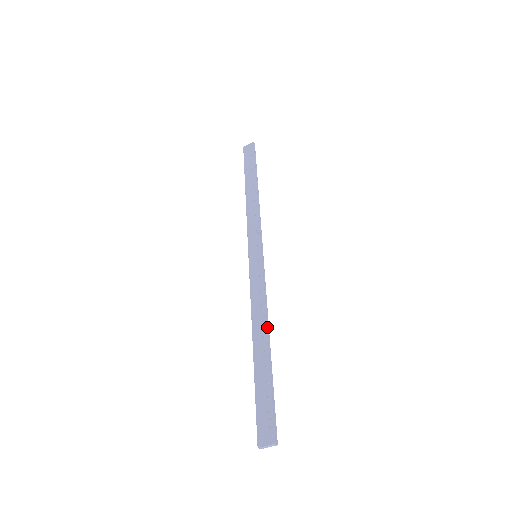
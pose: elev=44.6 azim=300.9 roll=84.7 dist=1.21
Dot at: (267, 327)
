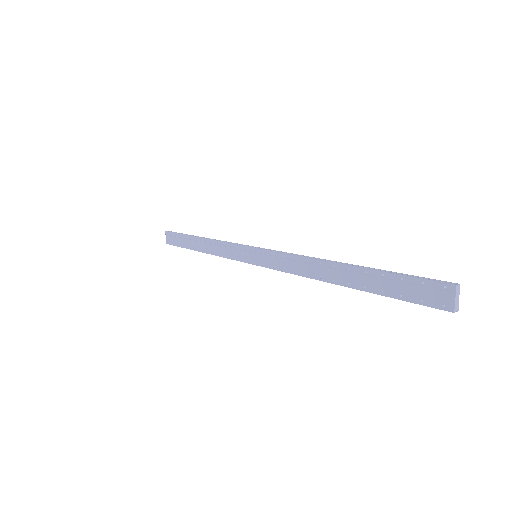
Dot at: (325, 261)
